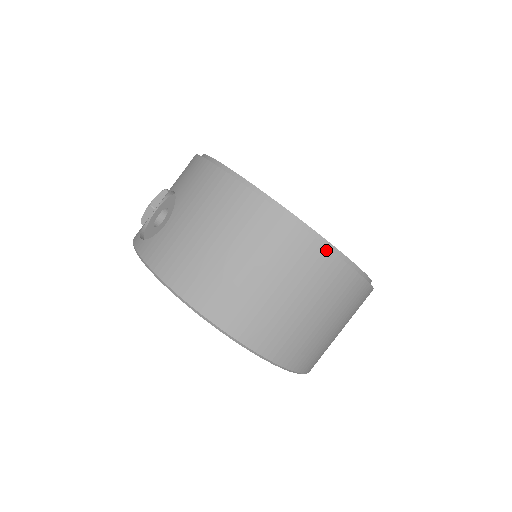
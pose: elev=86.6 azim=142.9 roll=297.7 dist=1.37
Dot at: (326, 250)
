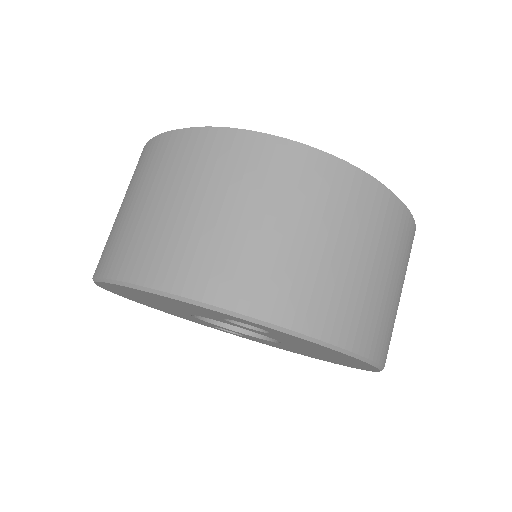
Dot at: (279, 143)
